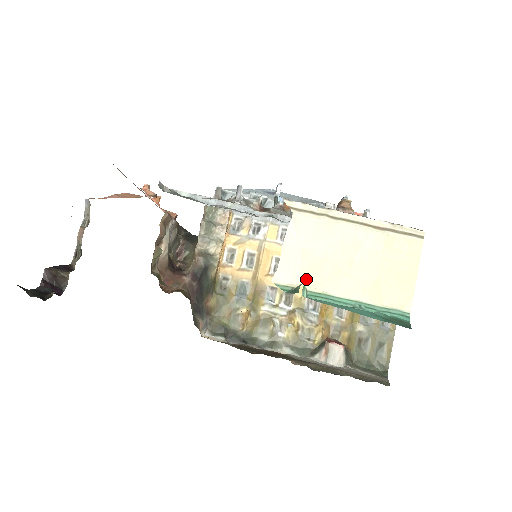
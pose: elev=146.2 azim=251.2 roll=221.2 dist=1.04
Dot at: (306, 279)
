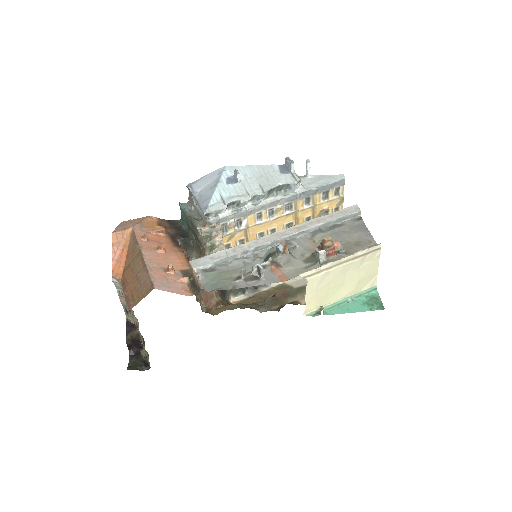
Dot at: (321, 303)
